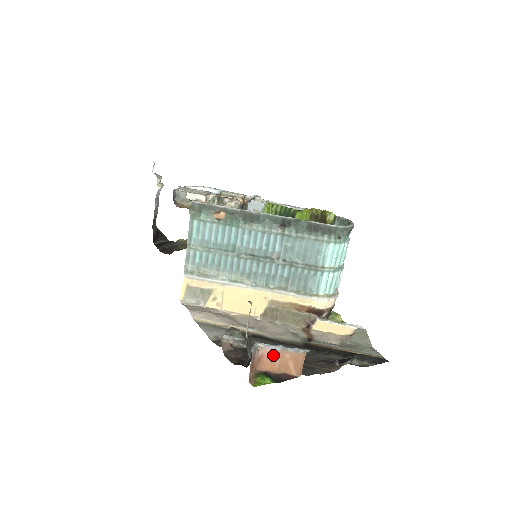
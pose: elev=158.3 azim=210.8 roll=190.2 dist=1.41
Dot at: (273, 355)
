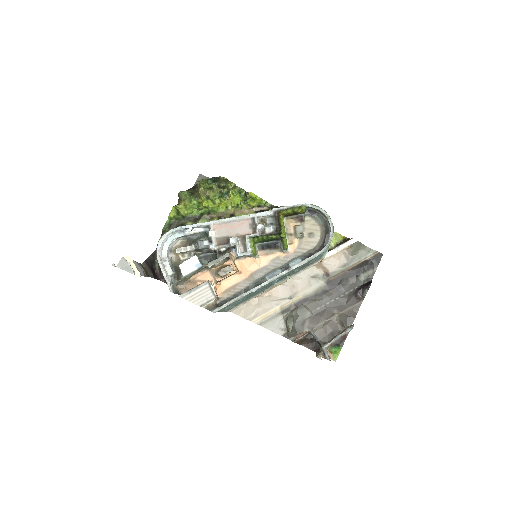
Dot at: (334, 341)
